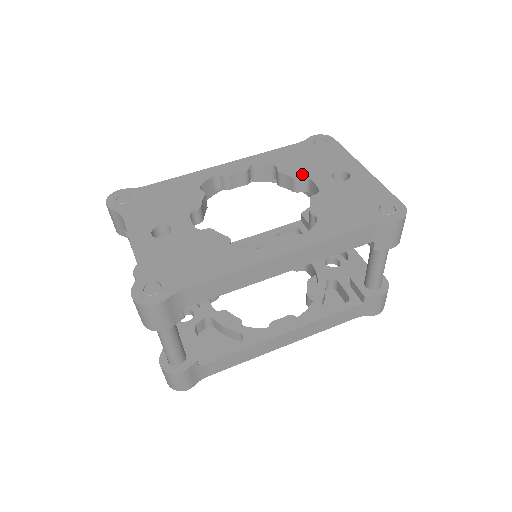
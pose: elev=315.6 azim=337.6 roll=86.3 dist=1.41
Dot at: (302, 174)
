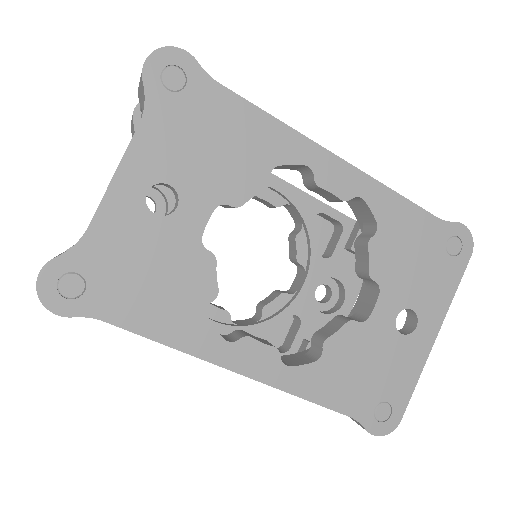
Dot at: (382, 276)
